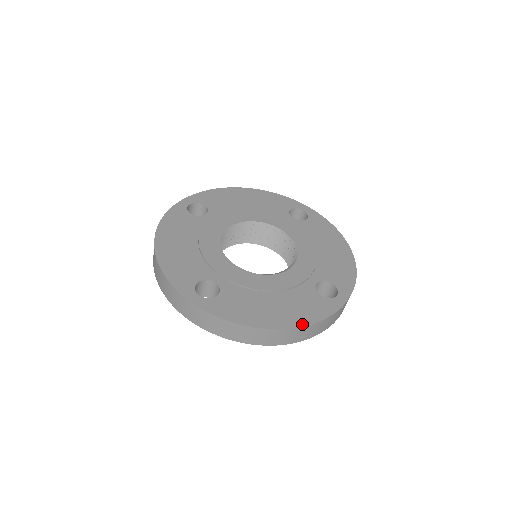
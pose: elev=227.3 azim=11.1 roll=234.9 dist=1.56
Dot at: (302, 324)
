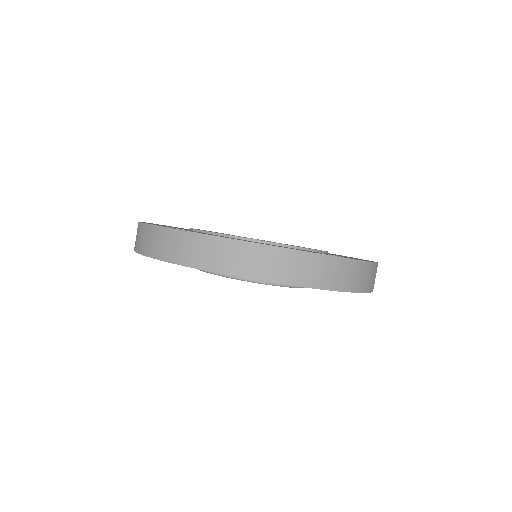
Dot at: occluded
